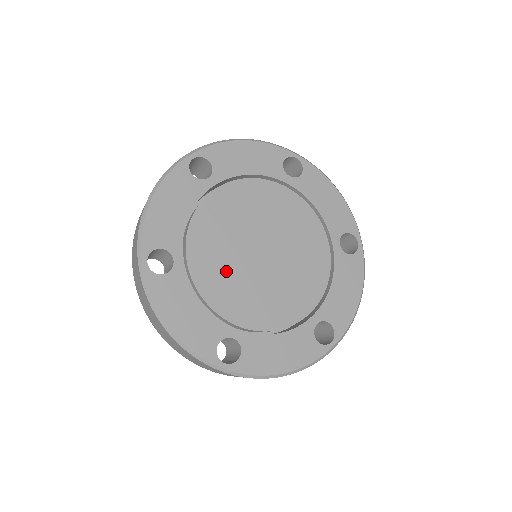
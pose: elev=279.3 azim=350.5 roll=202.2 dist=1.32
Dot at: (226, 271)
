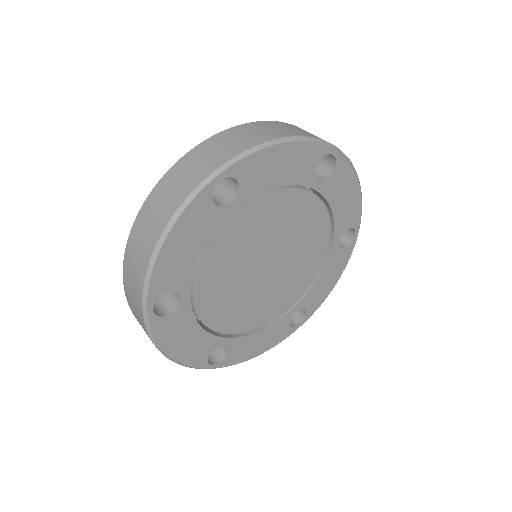
Dot at: (229, 293)
